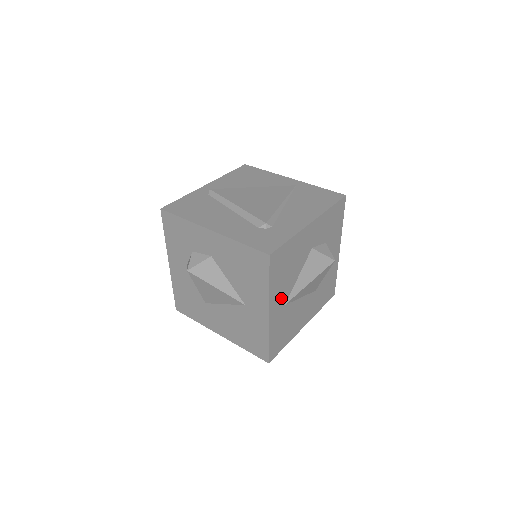
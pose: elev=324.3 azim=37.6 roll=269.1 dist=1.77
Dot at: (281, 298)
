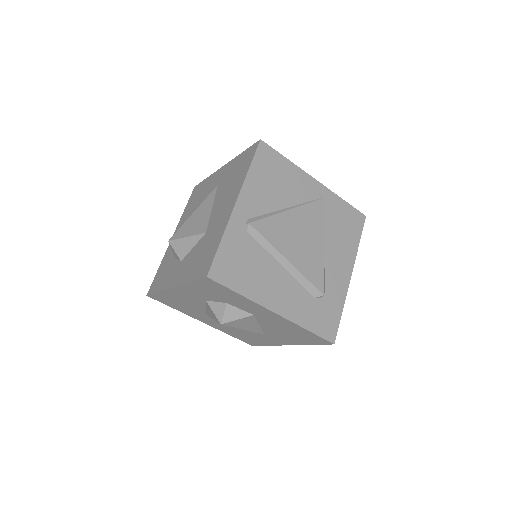
Dot at: occluded
